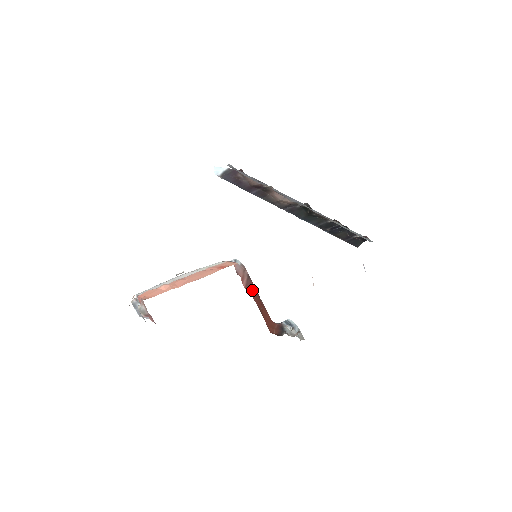
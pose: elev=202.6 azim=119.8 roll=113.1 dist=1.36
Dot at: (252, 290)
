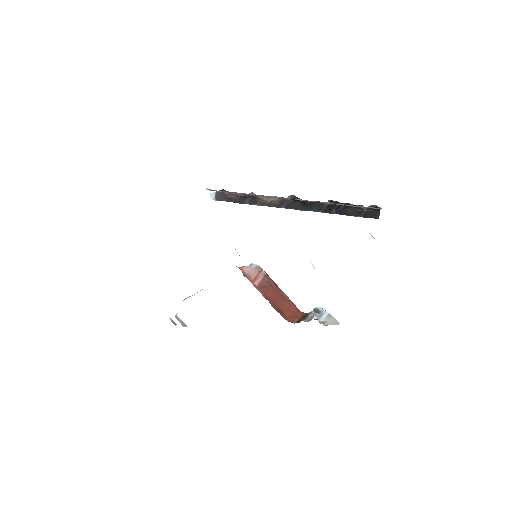
Dot at: (267, 287)
